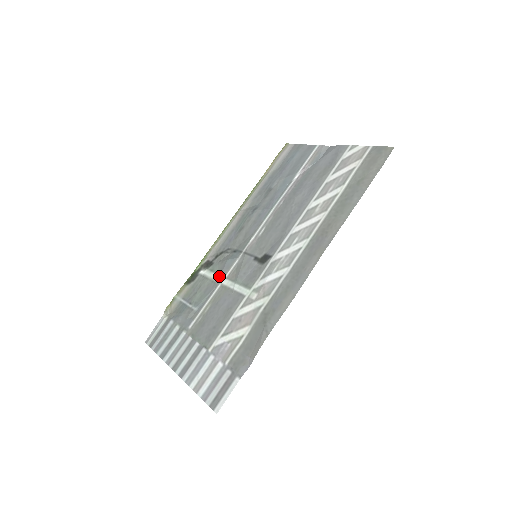
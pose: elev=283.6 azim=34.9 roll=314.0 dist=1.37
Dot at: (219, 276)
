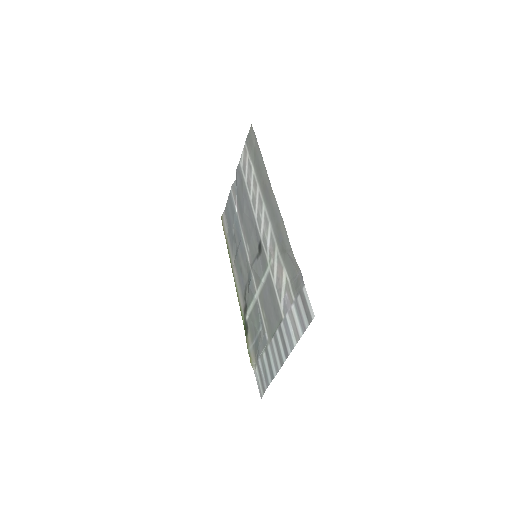
Dot at: (254, 298)
